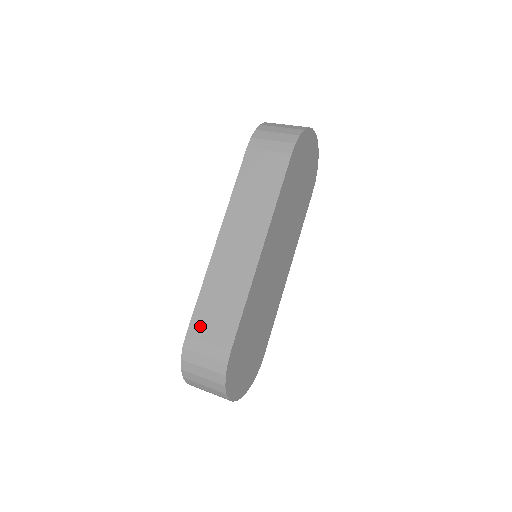
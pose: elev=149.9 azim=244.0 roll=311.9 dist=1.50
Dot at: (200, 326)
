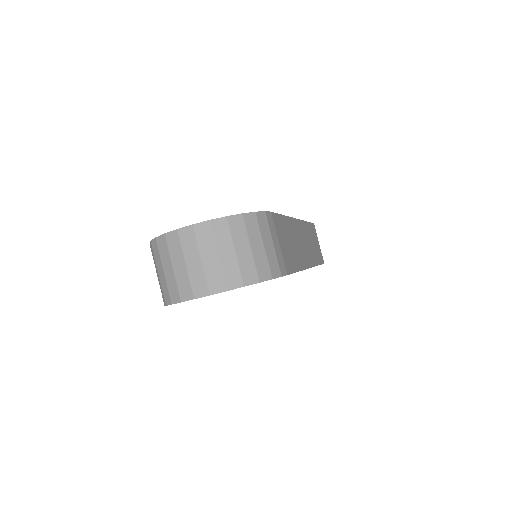
Dot at: occluded
